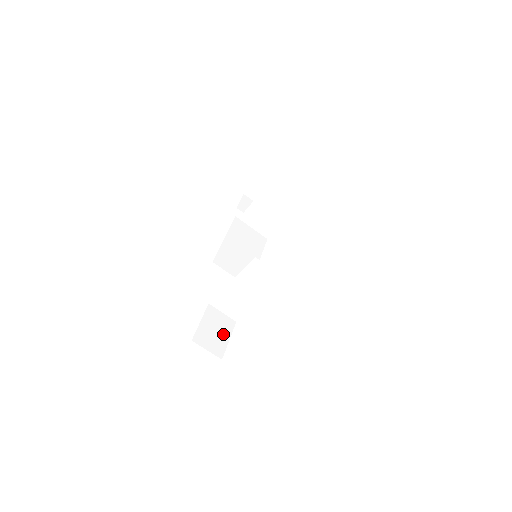
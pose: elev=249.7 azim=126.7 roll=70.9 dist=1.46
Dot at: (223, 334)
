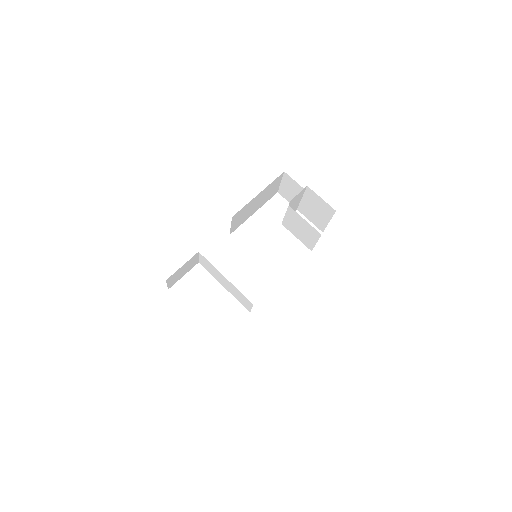
Dot at: (185, 272)
